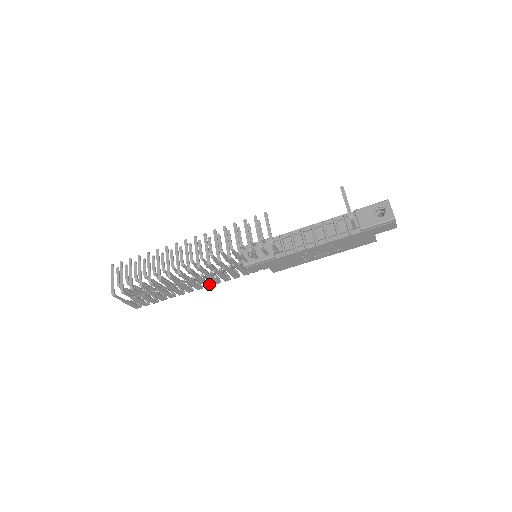
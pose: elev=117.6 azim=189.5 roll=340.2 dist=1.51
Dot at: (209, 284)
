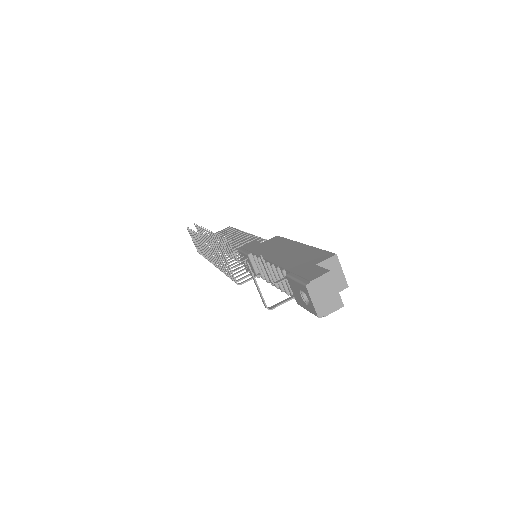
Dot at: occluded
